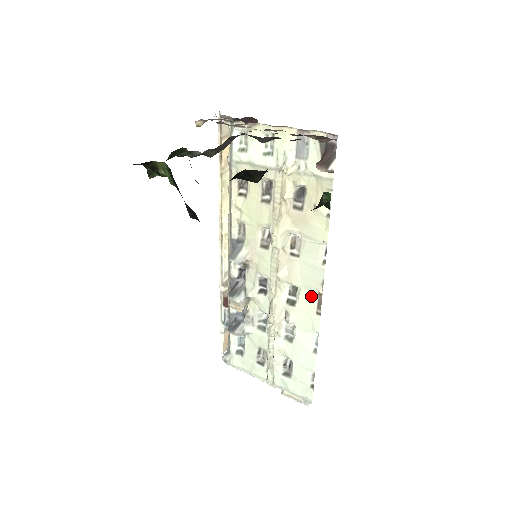
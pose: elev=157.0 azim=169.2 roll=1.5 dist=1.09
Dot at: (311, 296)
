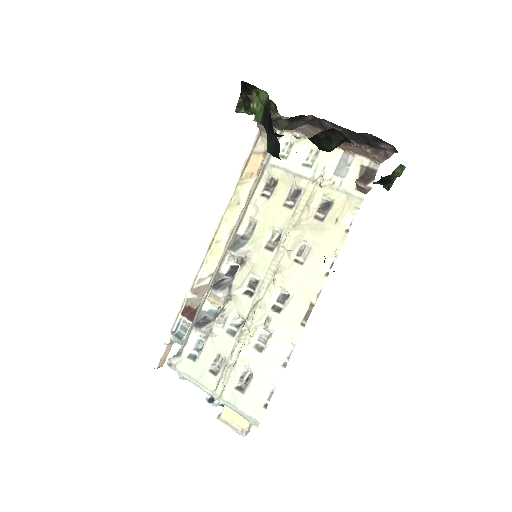
Dot at: (301, 306)
